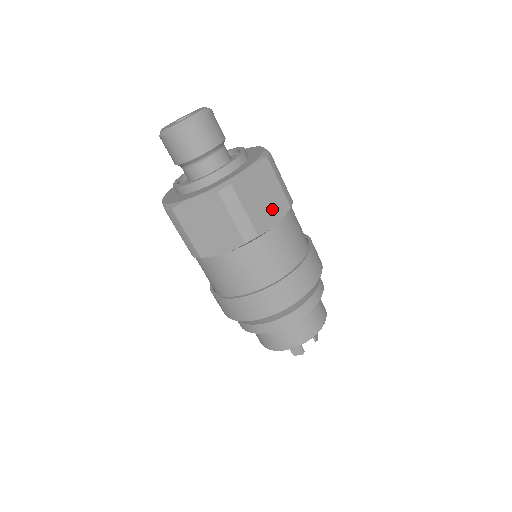
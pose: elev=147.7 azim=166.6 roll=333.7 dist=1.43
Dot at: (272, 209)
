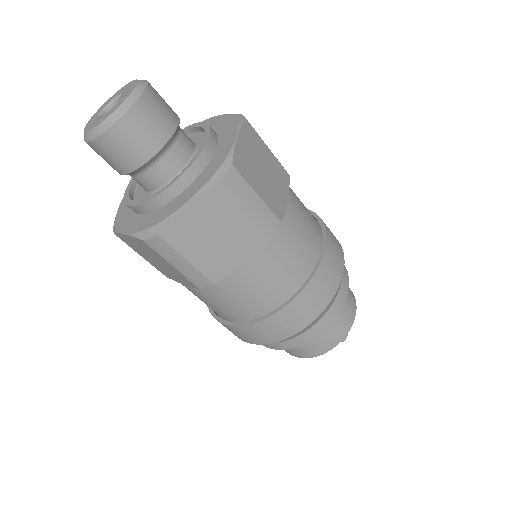
Dot at: (236, 247)
